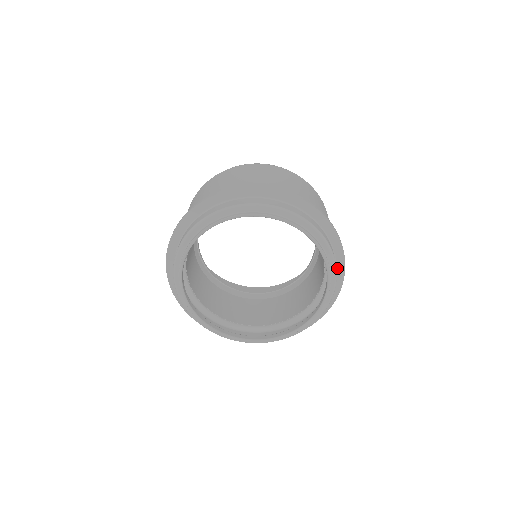
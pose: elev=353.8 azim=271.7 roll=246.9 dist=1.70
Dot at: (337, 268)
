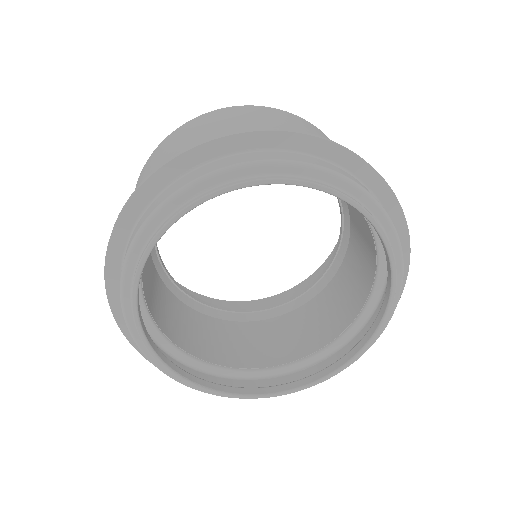
Dot at: occluded
